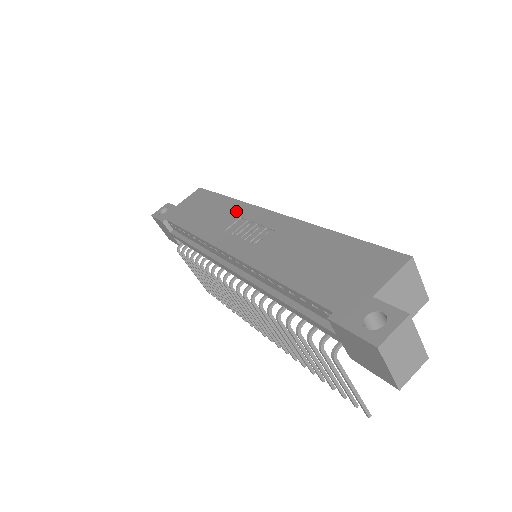
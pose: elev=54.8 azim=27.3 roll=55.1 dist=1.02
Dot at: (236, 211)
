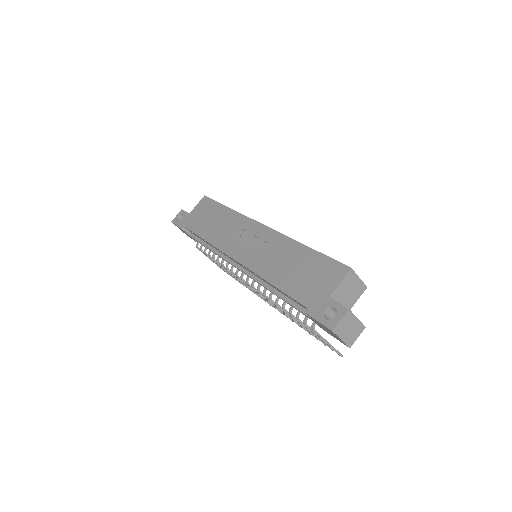
Dot at: (237, 222)
